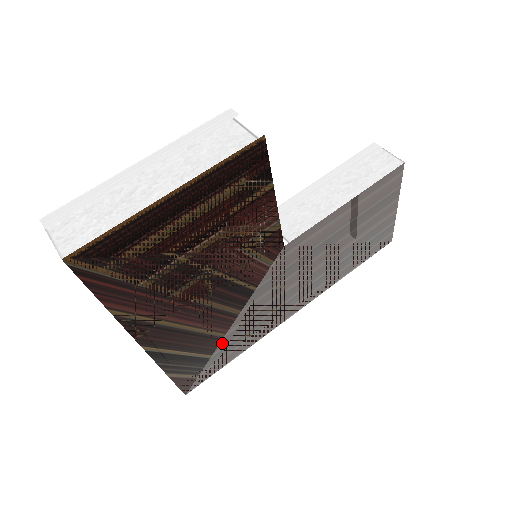
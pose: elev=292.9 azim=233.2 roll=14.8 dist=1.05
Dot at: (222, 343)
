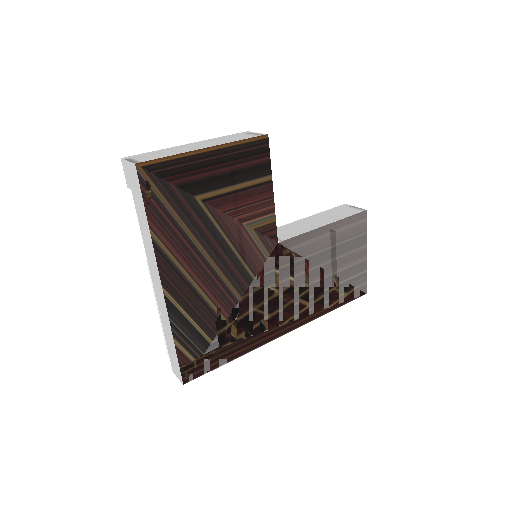
Dot at: (222, 330)
